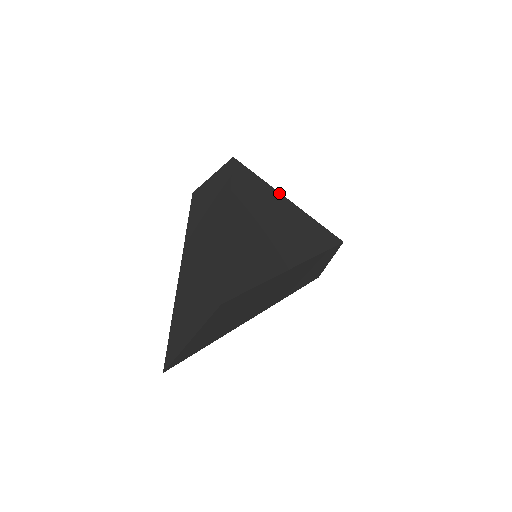
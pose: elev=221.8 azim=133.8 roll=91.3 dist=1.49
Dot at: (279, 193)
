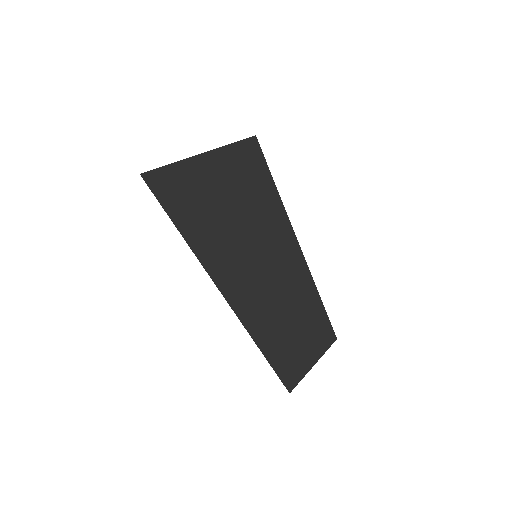
Dot at: occluded
